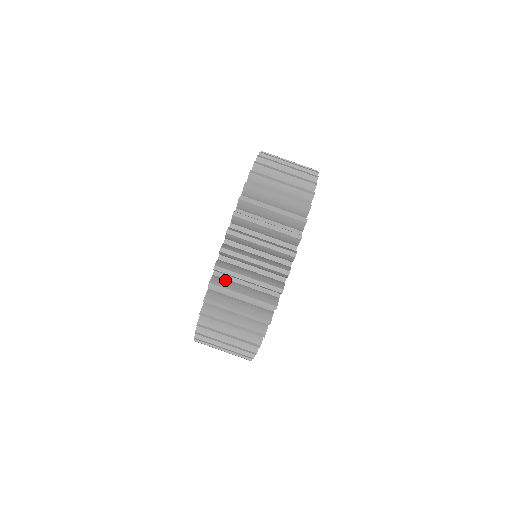
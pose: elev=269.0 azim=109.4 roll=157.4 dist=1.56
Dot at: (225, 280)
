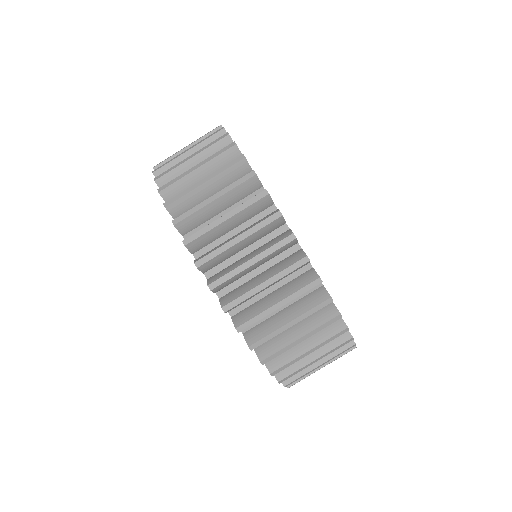
Dot at: occluded
